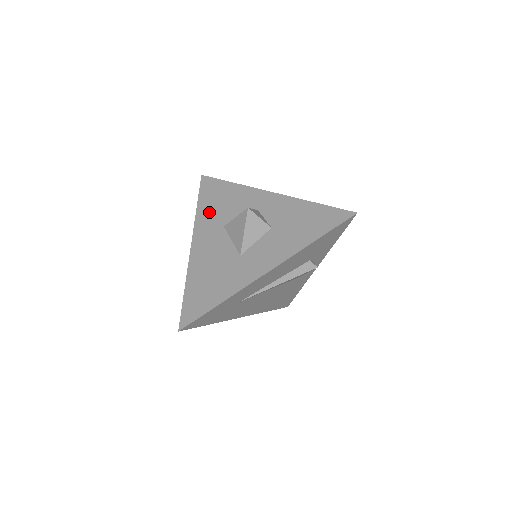
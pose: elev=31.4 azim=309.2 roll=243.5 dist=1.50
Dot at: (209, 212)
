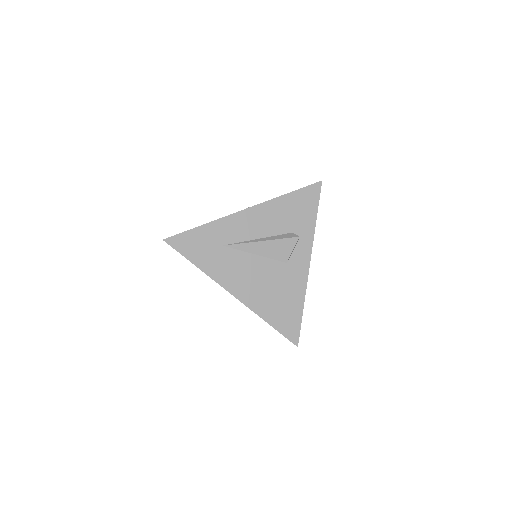
Dot at: occluded
